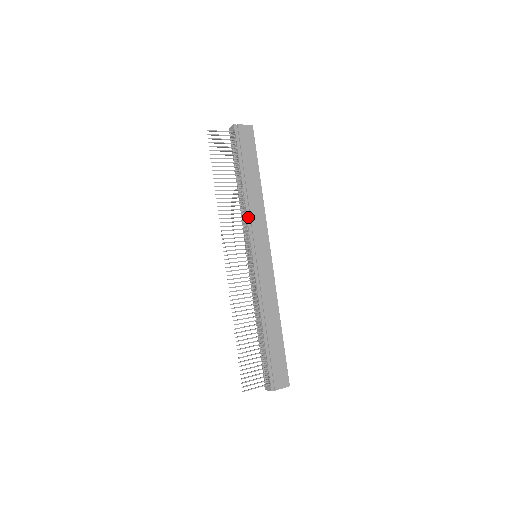
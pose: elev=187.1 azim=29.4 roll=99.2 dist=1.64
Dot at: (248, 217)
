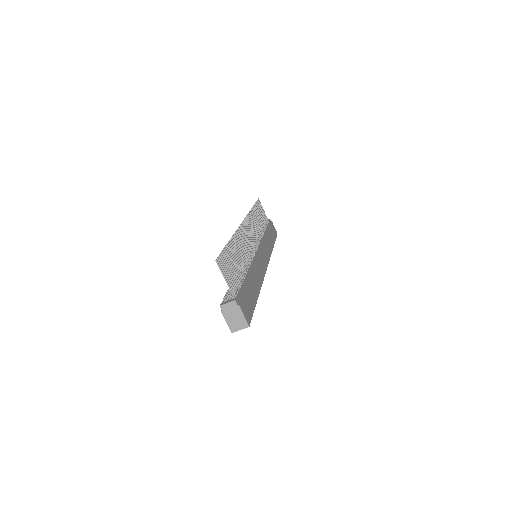
Dot at: (263, 239)
